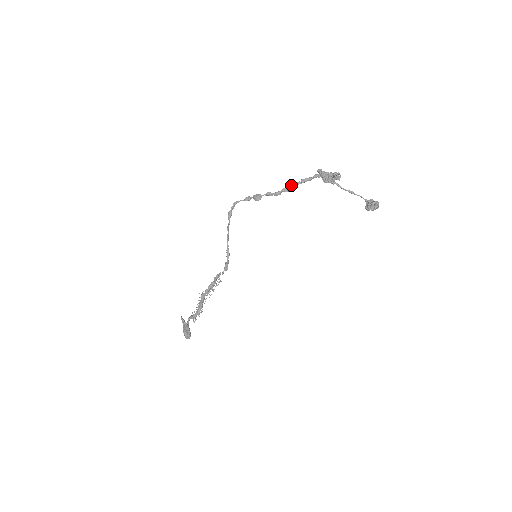
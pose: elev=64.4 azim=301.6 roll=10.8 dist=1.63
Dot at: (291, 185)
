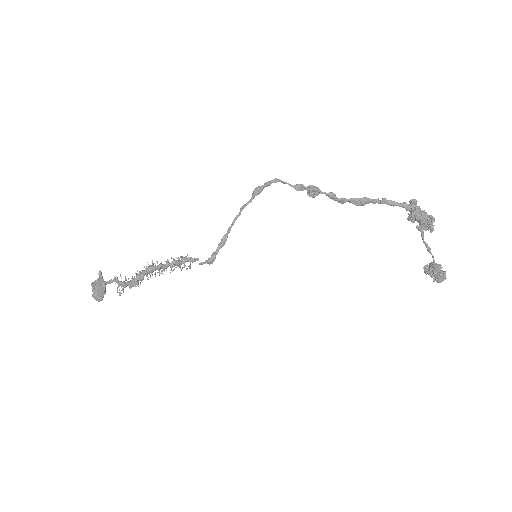
Dot at: (367, 200)
